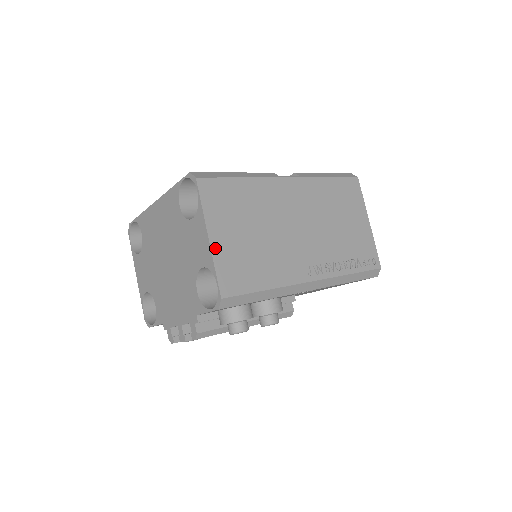
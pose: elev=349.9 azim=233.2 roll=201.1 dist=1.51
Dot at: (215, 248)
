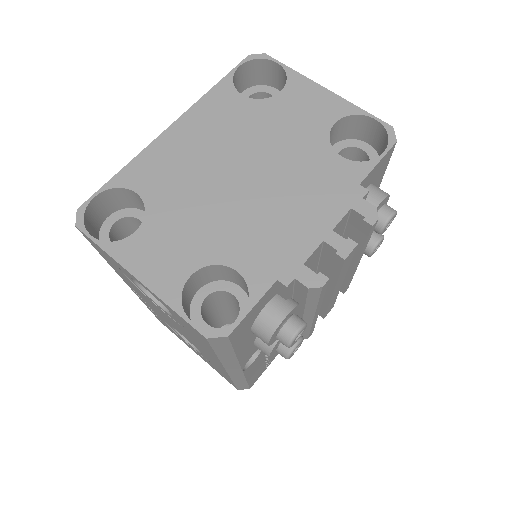
Dot at: (337, 100)
